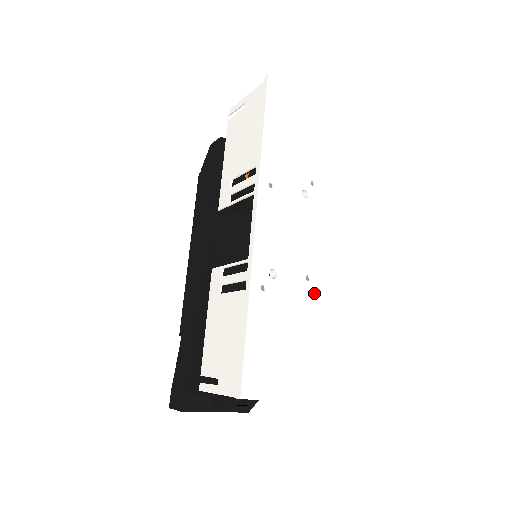
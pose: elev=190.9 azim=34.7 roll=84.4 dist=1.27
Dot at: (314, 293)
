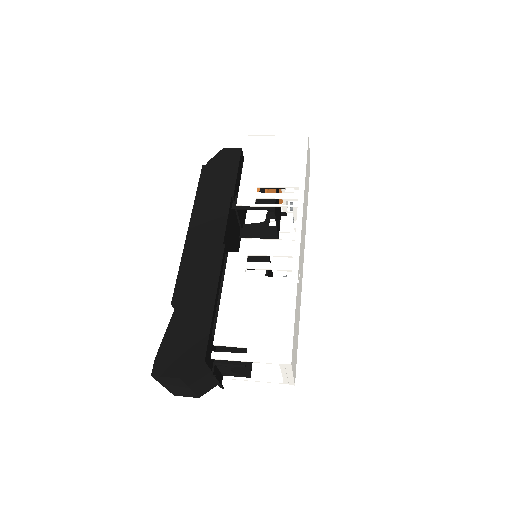
Dot at: (300, 300)
